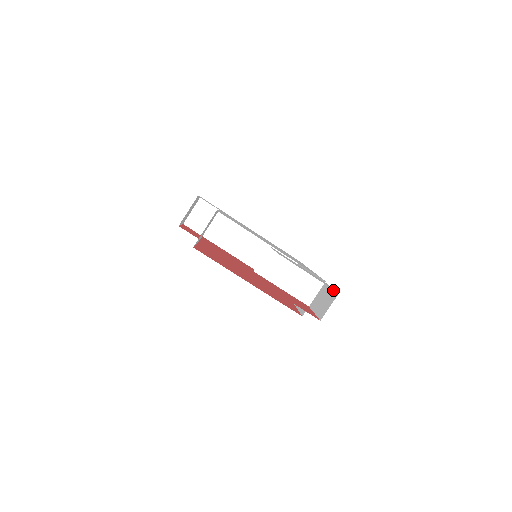
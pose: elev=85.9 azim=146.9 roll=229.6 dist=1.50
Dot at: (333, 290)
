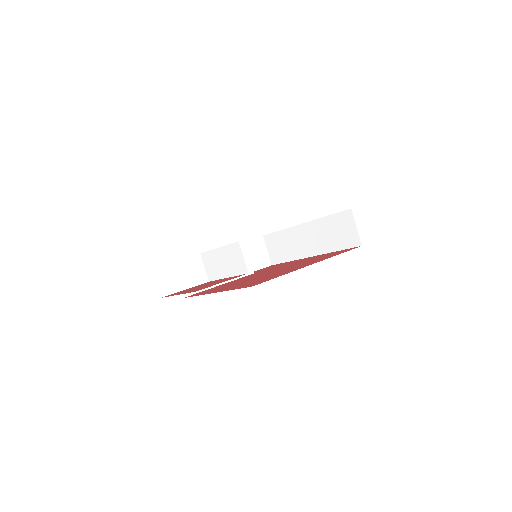
Dot at: occluded
